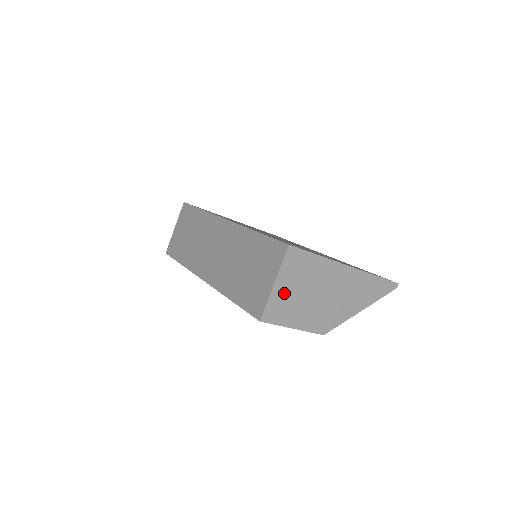
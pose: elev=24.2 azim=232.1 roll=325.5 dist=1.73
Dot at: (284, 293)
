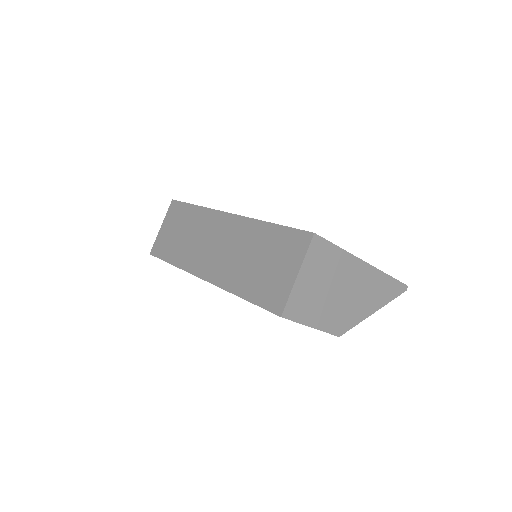
Dot at: (306, 287)
